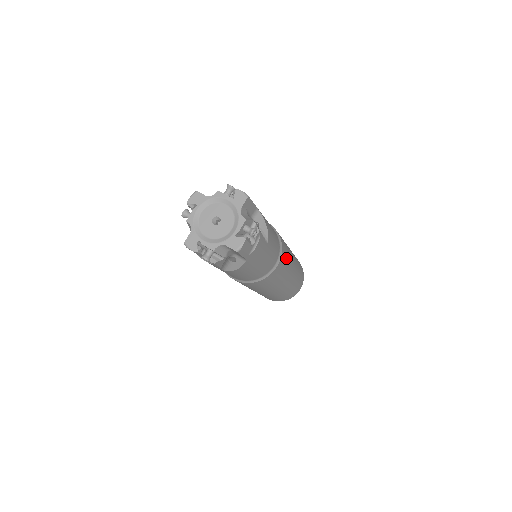
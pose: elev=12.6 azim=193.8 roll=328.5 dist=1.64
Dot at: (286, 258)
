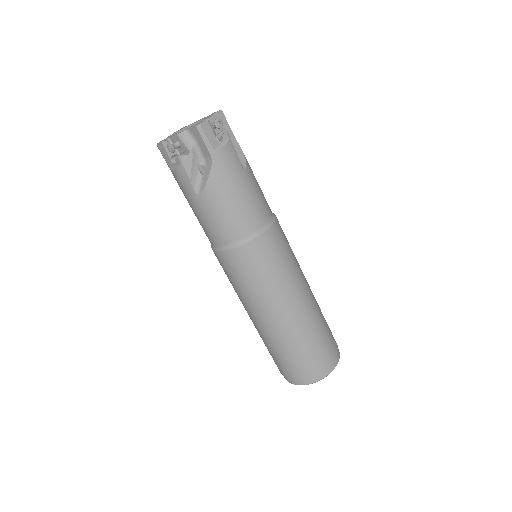
Dot at: (285, 247)
